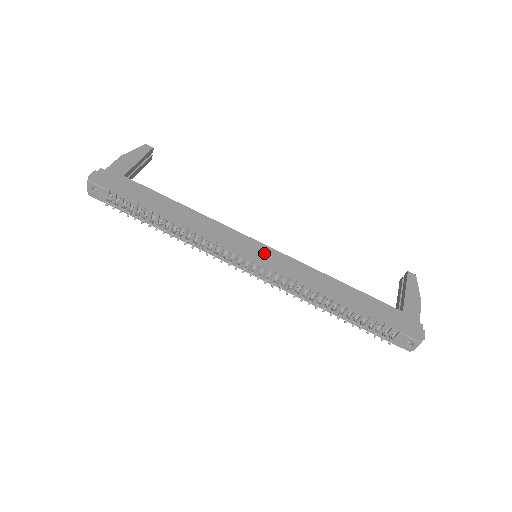
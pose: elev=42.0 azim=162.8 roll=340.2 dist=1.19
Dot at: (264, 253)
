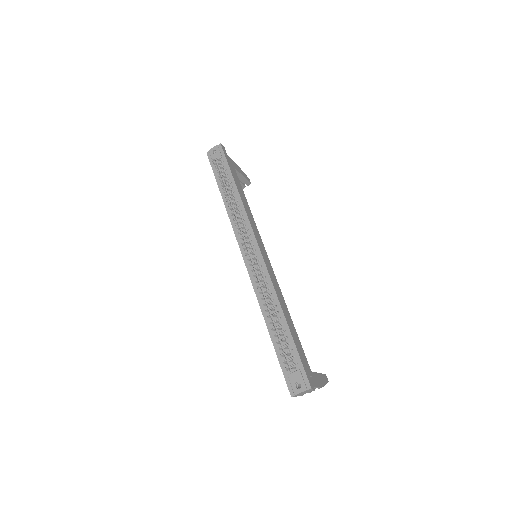
Dot at: (264, 254)
